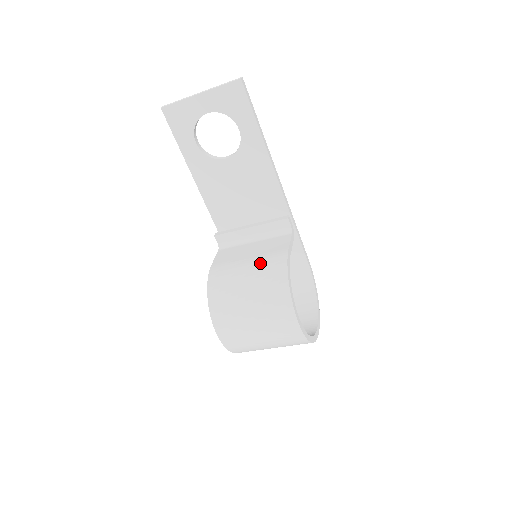
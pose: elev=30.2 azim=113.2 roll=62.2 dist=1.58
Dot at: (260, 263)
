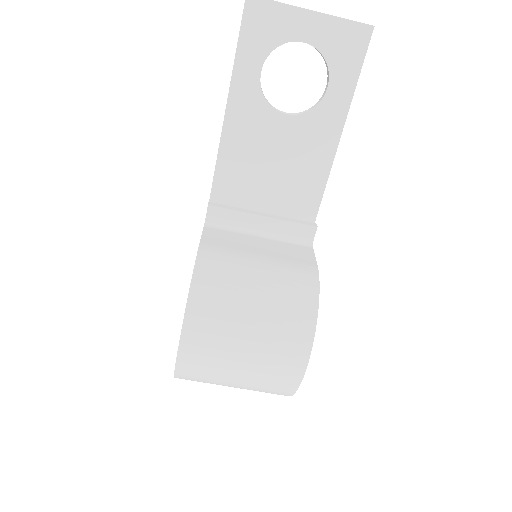
Dot at: (280, 269)
